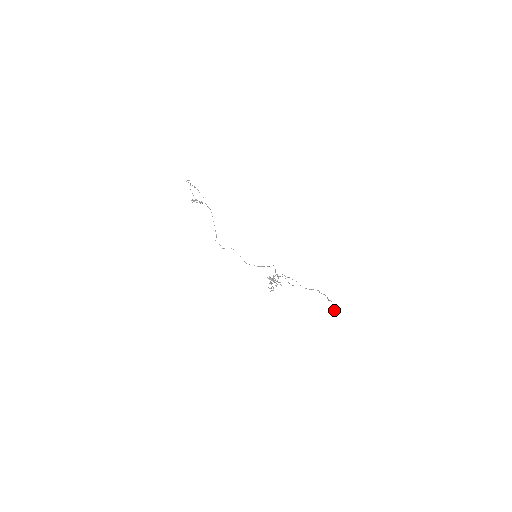
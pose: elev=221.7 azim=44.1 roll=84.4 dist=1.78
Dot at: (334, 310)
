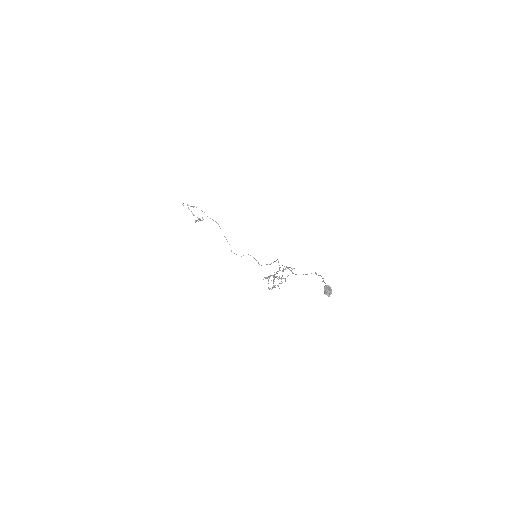
Dot at: (325, 293)
